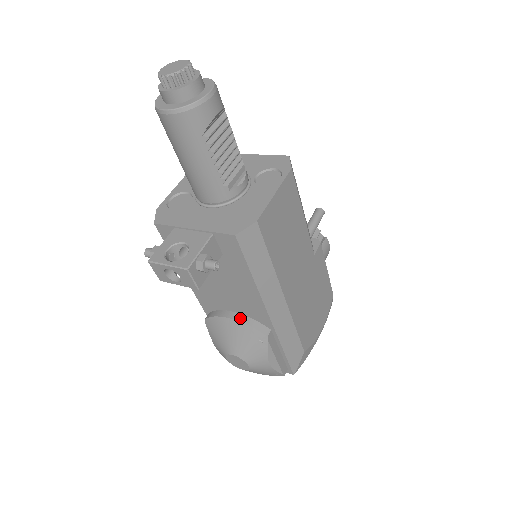
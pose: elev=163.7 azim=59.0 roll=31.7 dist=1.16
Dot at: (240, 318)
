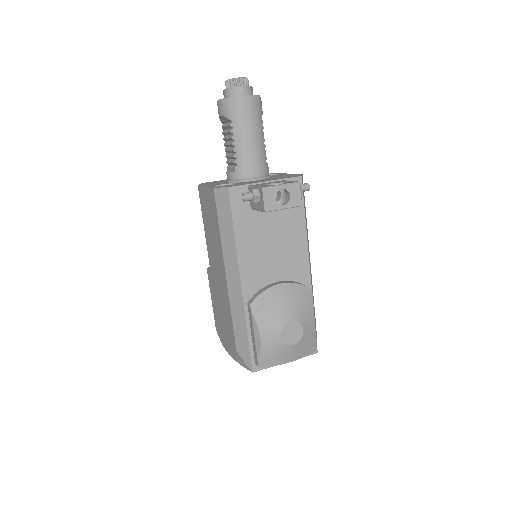
Dot at: (287, 281)
